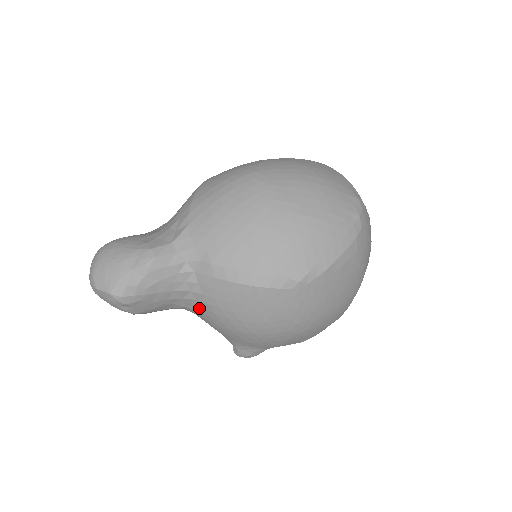
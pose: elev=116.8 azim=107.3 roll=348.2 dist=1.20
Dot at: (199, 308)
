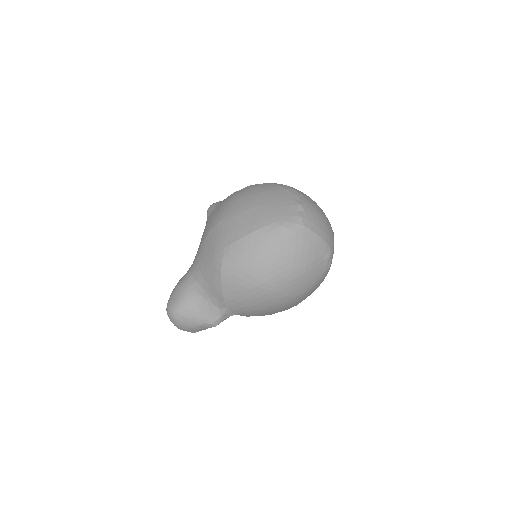
Dot at: occluded
